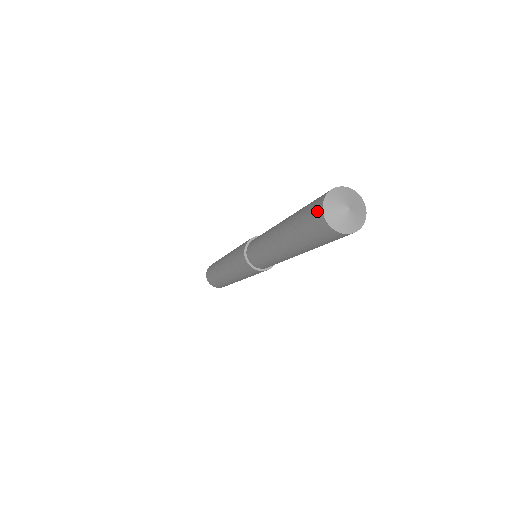
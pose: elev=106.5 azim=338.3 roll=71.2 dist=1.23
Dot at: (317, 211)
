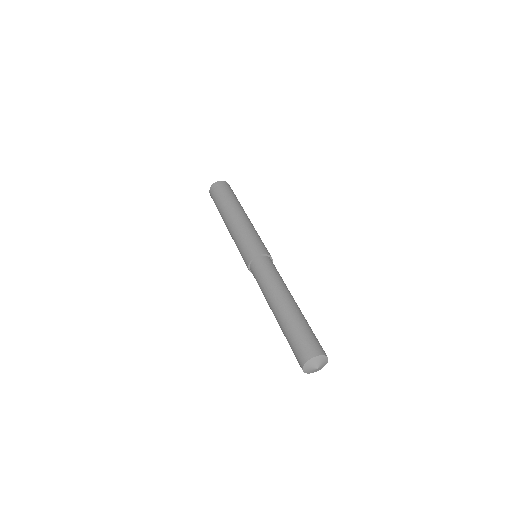
Dot at: (301, 359)
